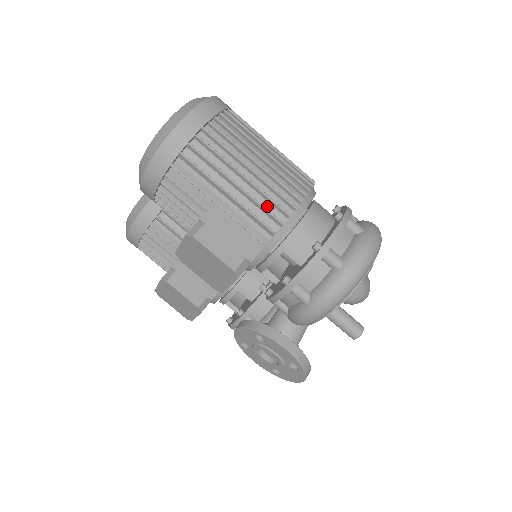
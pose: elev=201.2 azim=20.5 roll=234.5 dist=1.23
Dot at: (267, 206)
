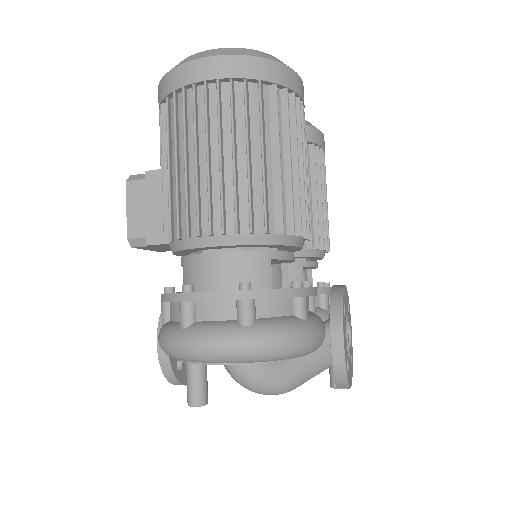
Dot at: (185, 209)
